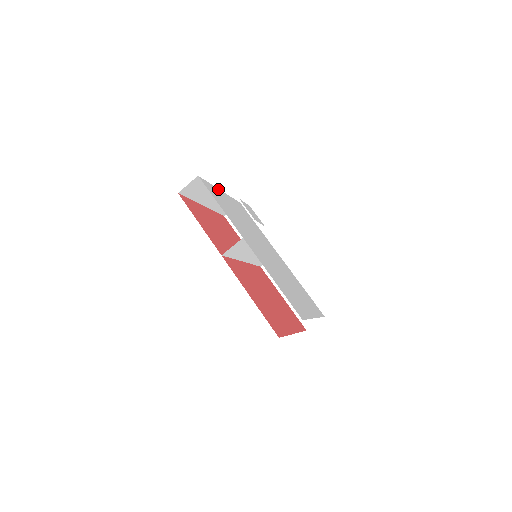
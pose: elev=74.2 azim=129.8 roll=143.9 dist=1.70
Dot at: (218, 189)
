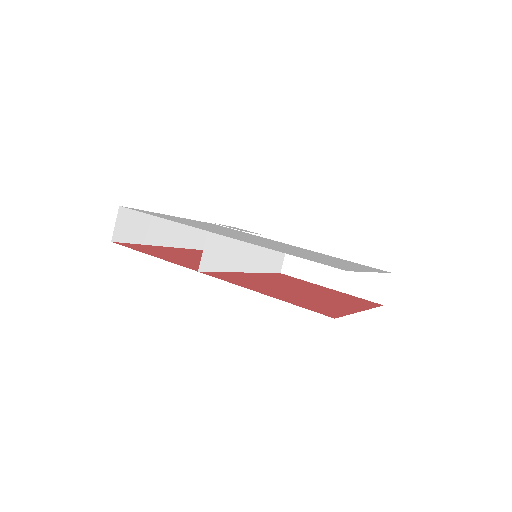
Dot at: occluded
